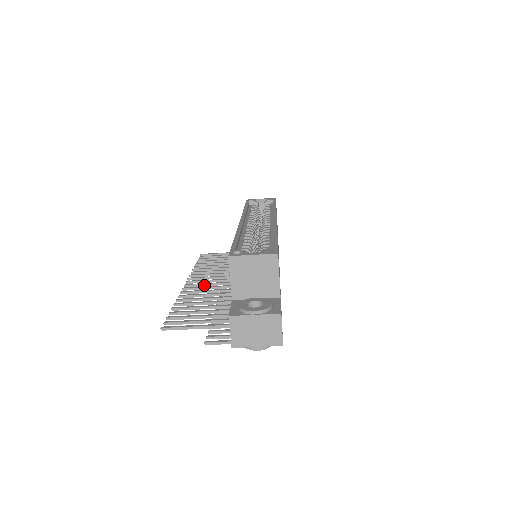
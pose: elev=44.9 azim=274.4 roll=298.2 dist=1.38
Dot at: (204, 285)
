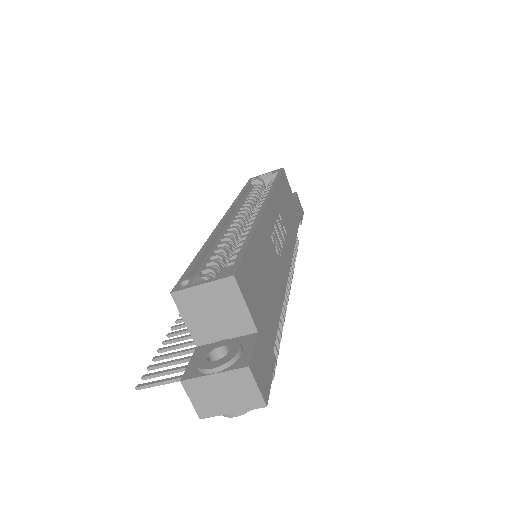
Dot at: occluded
